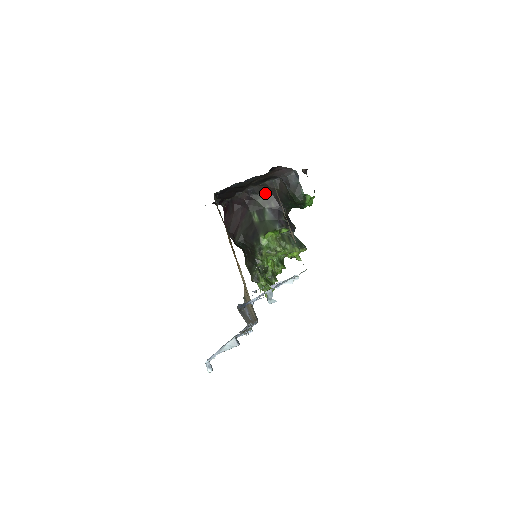
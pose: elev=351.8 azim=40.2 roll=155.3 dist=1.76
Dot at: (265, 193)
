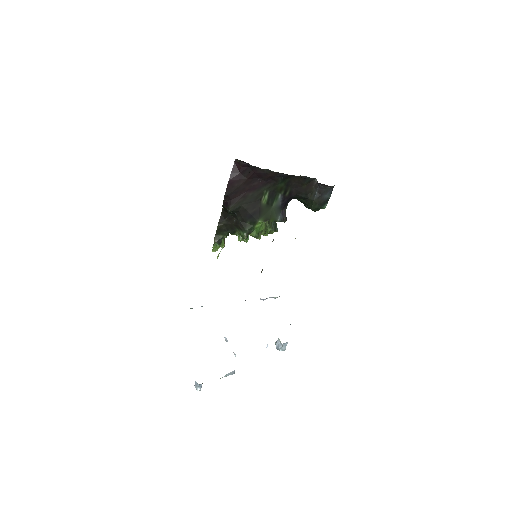
Dot at: (291, 181)
